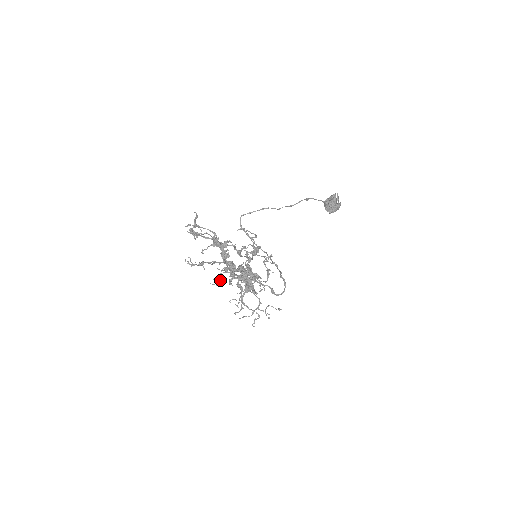
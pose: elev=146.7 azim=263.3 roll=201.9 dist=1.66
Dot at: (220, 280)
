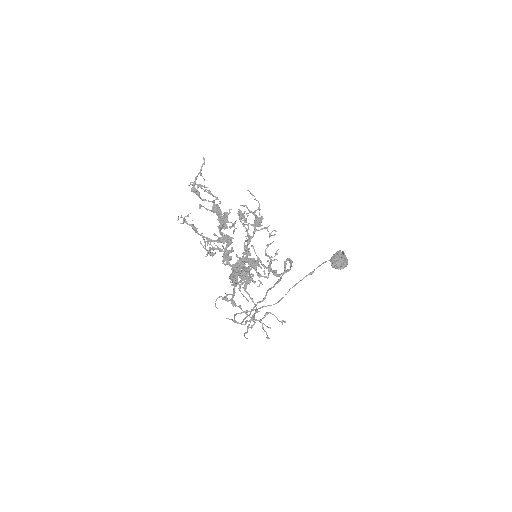
Dot at: (212, 252)
